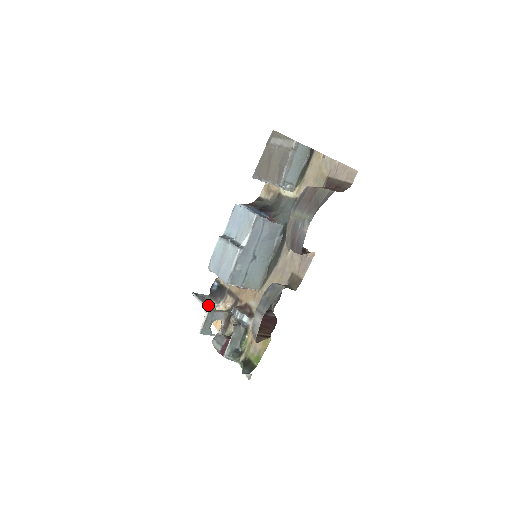
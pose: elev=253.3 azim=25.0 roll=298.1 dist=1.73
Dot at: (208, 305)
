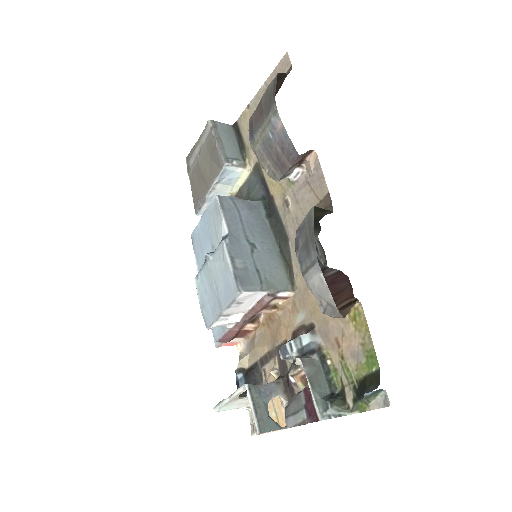
Dot at: (251, 420)
